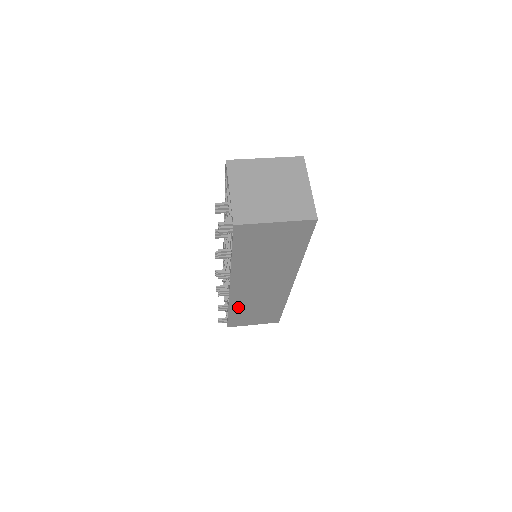
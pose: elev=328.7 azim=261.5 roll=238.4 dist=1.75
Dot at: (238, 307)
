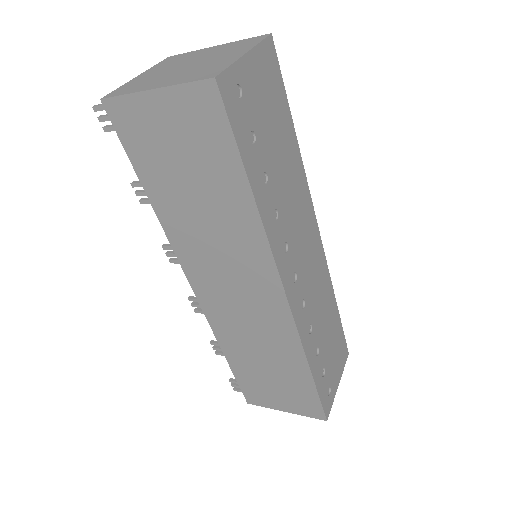
Dot at: (234, 348)
